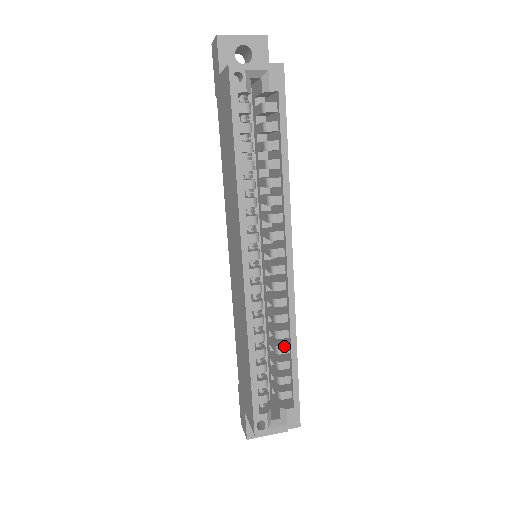
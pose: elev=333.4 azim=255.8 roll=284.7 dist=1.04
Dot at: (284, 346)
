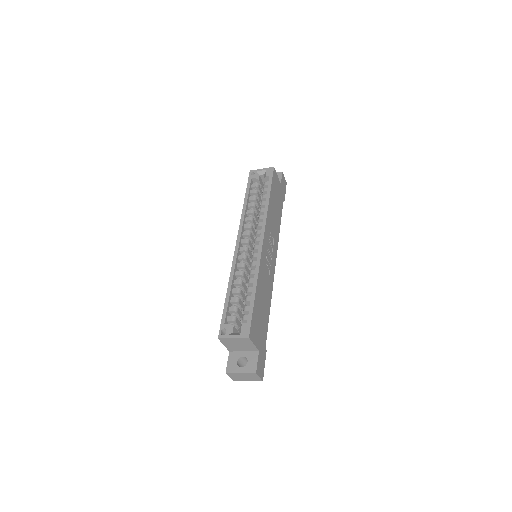
Dot at: (251, 287)
